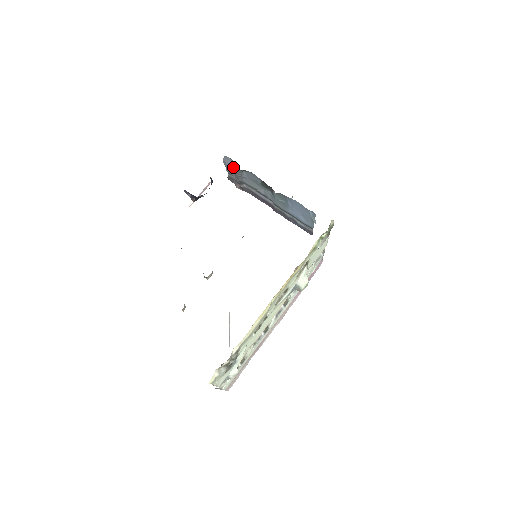
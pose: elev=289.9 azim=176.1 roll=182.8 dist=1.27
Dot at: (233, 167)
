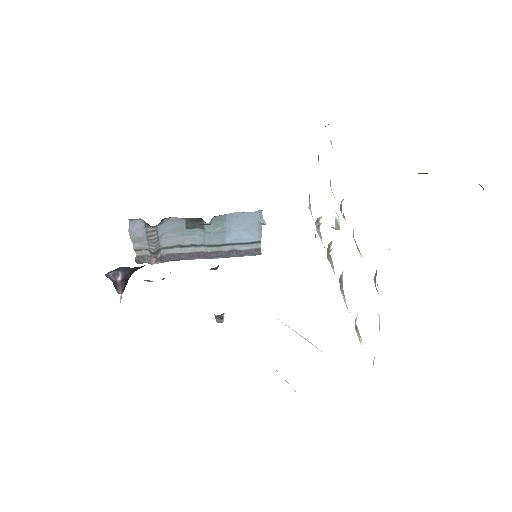
Dot at: (144, 230)
